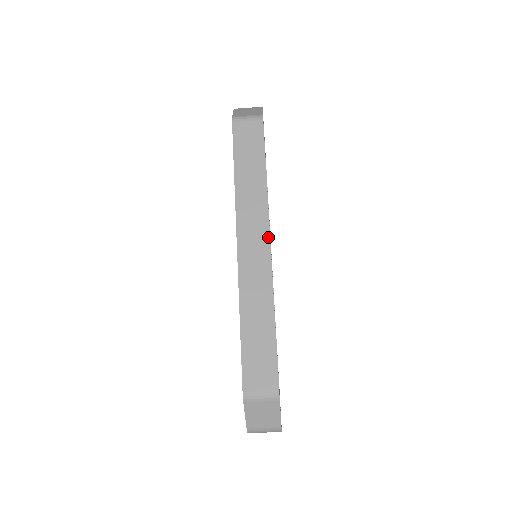
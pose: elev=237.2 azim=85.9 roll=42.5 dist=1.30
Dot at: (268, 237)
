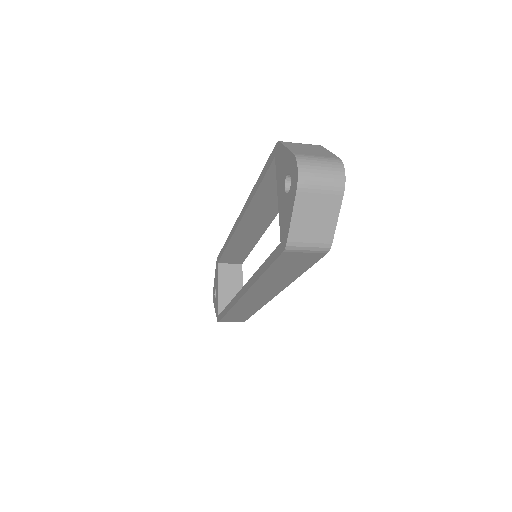
Dot at: (274, 296)
